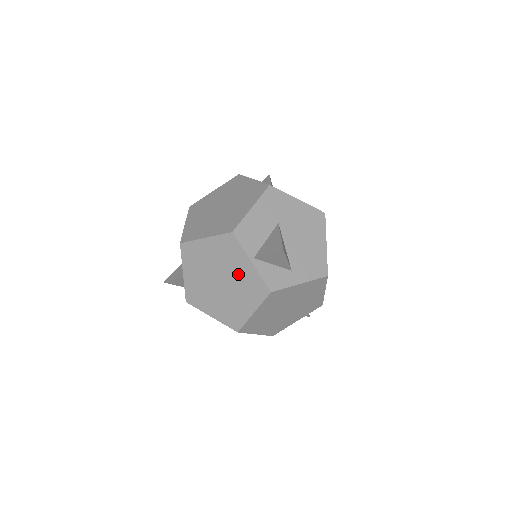
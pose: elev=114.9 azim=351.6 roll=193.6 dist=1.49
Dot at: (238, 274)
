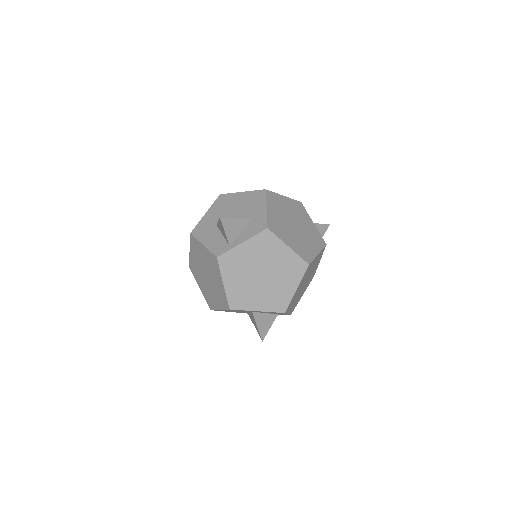
Dot at: (306, 226)
